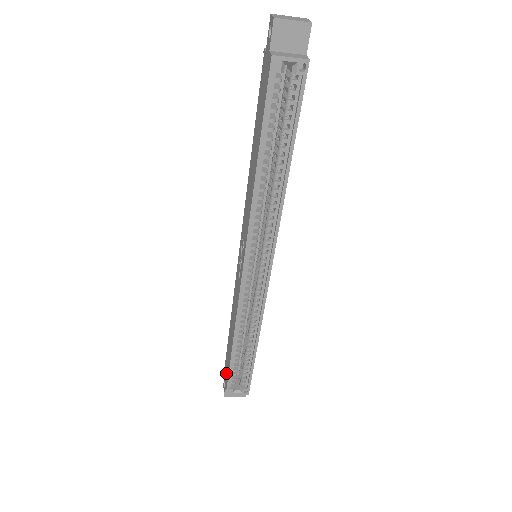
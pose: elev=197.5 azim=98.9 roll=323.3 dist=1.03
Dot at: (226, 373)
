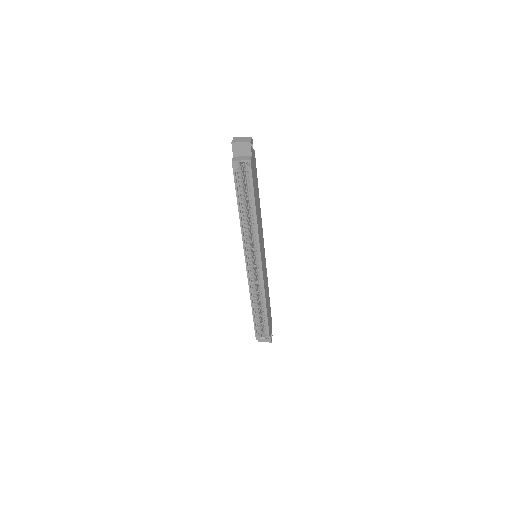
Dot at: occluded
